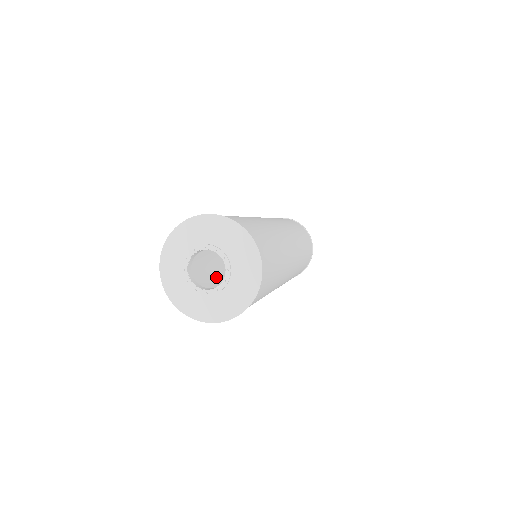
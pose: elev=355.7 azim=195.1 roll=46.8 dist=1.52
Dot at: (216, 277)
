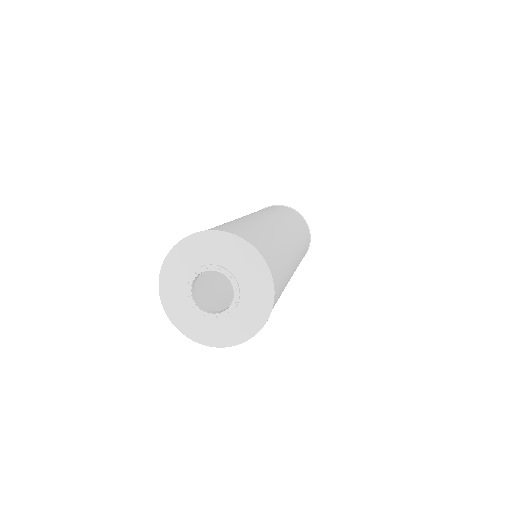
Dot at: occluded
